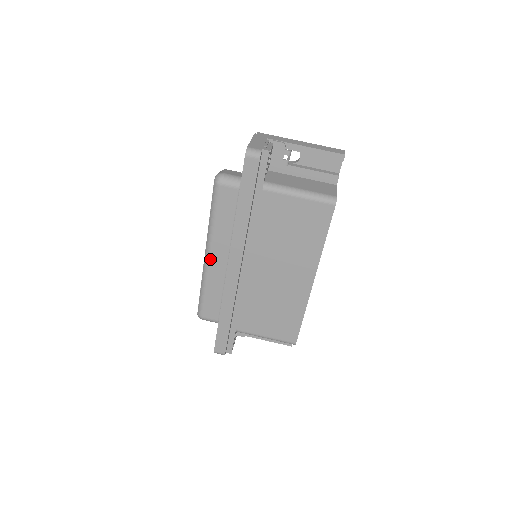
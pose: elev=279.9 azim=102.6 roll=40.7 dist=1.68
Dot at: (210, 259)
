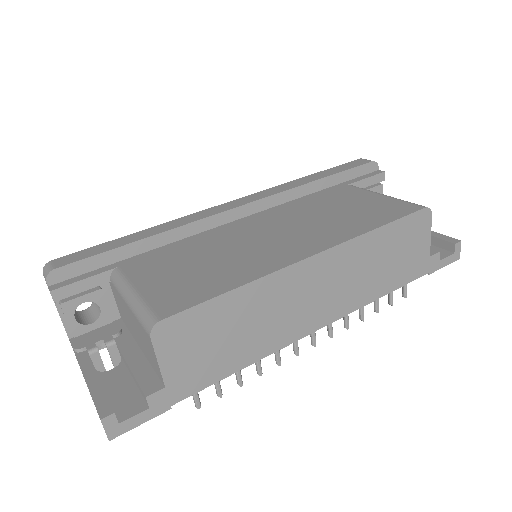
Dot at: occluded
